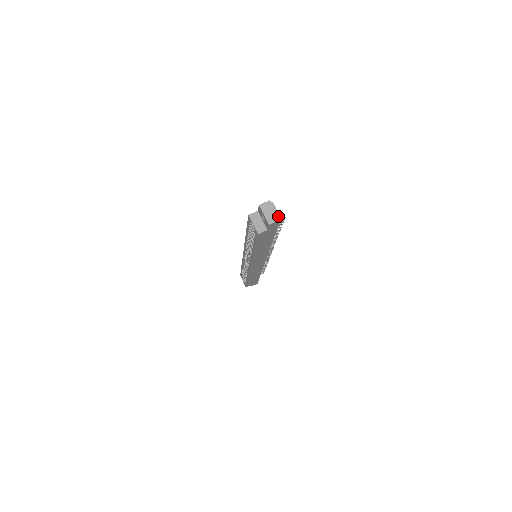
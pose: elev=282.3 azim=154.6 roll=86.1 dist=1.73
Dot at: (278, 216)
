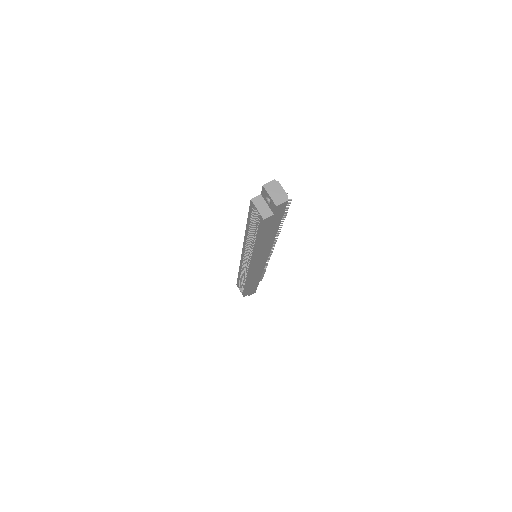
Dot at: (286, 196)
